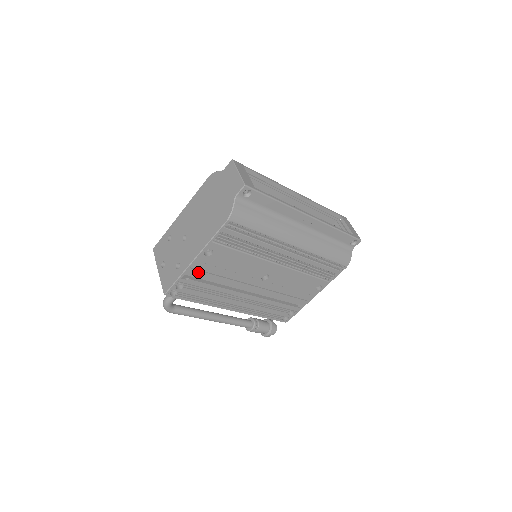
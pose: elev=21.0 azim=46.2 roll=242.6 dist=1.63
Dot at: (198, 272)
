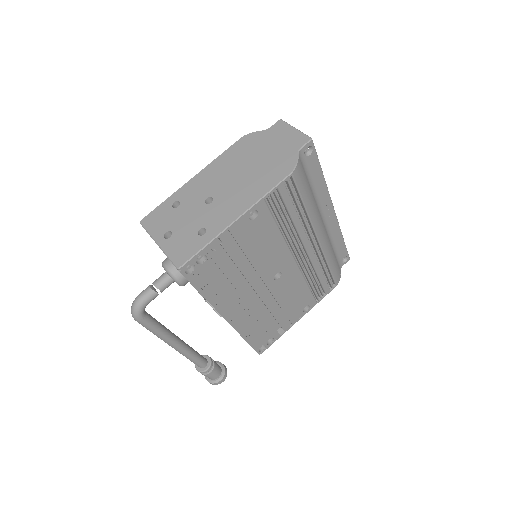
Dot at: (229, 243)
